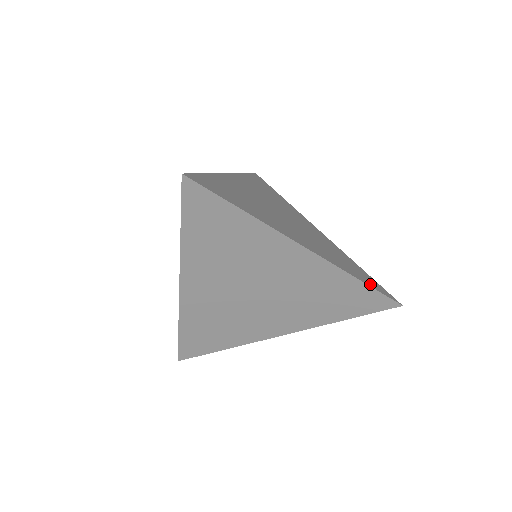
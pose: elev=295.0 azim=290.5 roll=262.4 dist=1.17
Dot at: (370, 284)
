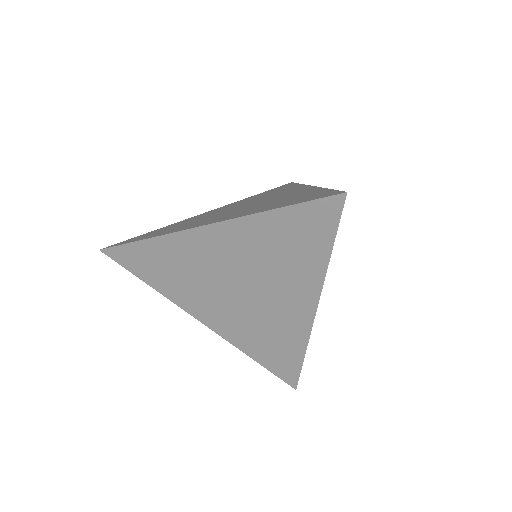
Dot at: occluded
